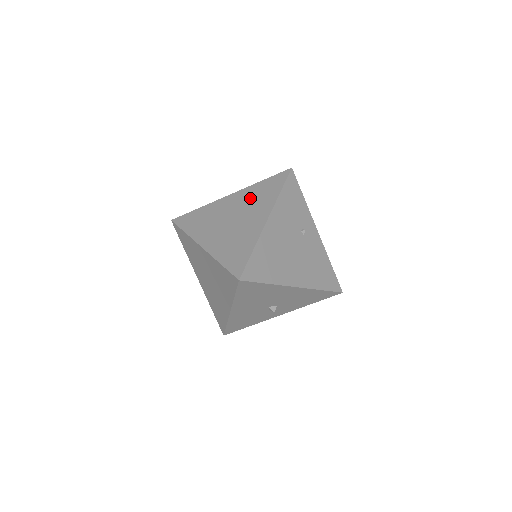
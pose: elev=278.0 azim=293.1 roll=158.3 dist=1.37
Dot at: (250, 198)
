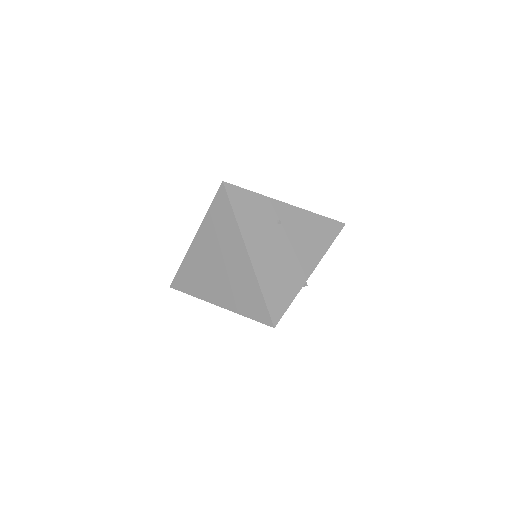
Dot at: (214, 236)
